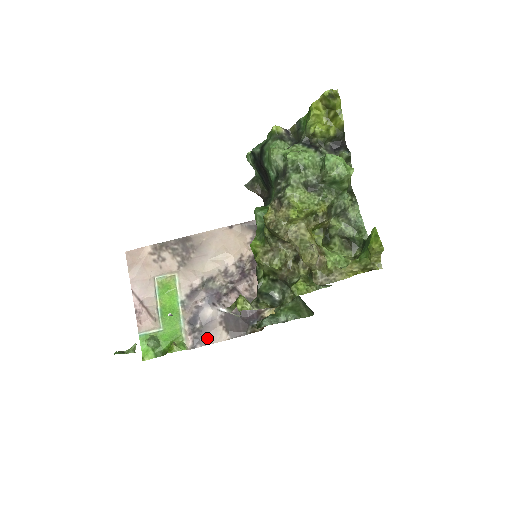
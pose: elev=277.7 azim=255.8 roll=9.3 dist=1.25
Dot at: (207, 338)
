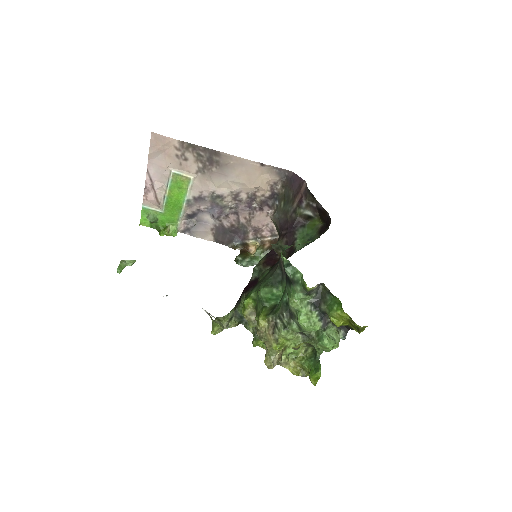
Dot at: (197, 233)
